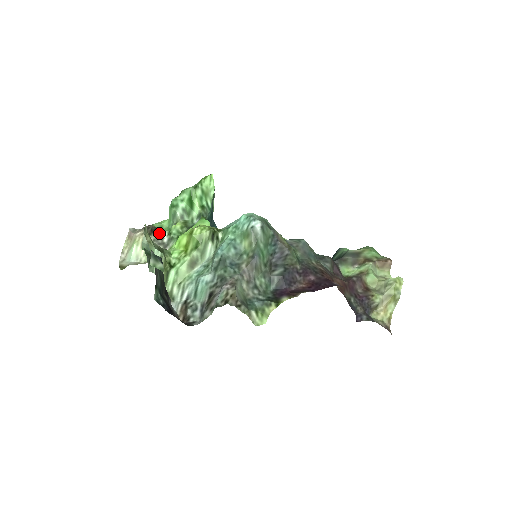
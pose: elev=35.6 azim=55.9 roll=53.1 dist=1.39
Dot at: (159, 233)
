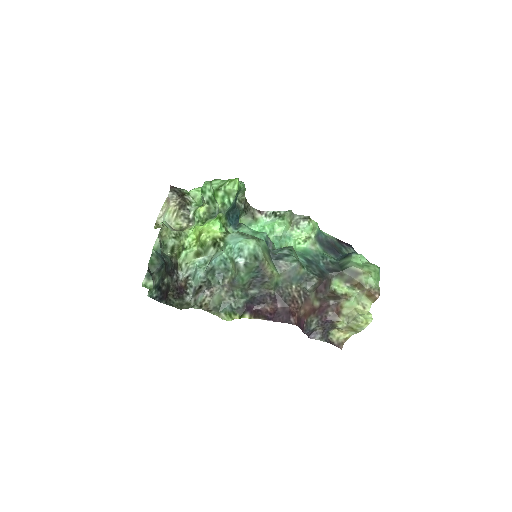
Dot at: (188, 208)
